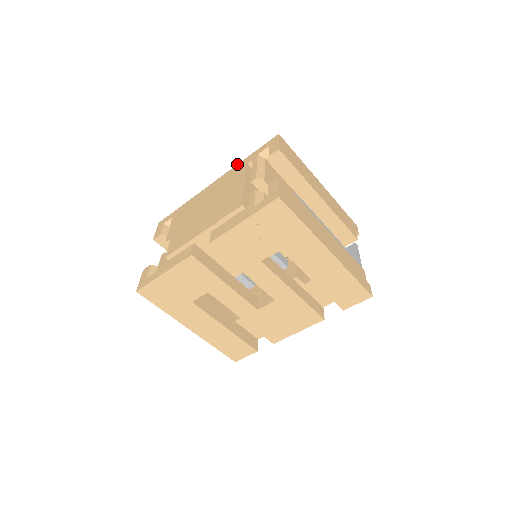
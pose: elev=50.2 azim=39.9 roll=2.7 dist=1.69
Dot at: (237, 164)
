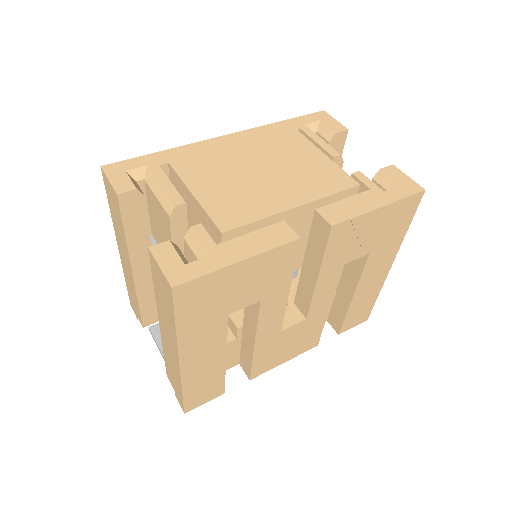
Dot at: occluded
